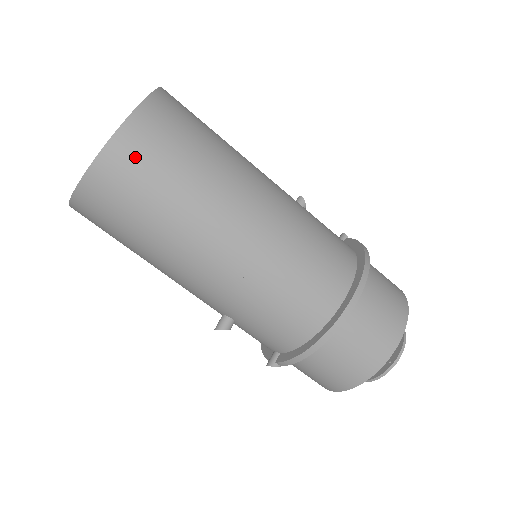
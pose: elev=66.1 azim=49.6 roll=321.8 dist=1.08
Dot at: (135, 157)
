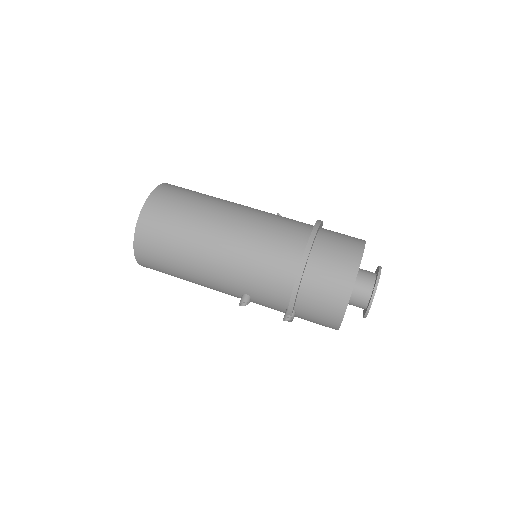
Dot at: (155, 214)
